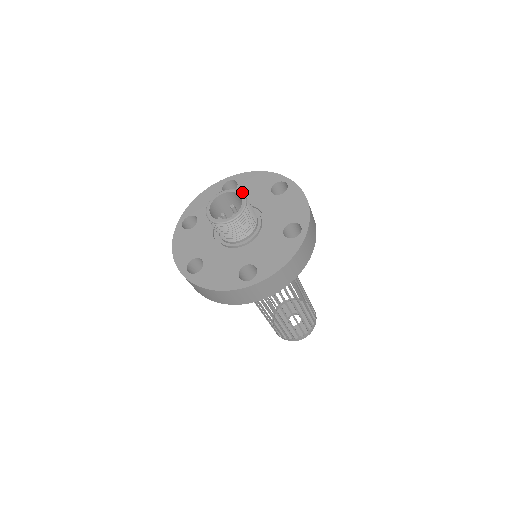
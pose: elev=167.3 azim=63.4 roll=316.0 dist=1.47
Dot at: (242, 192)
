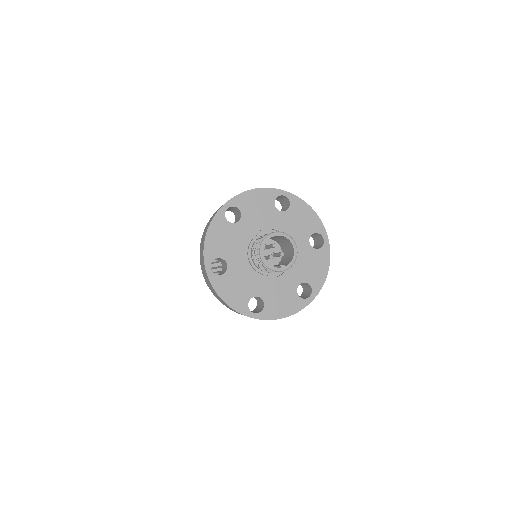
Dot at: (285, 233)
